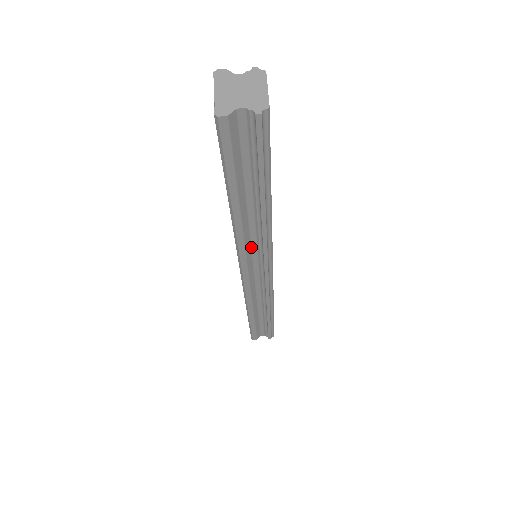
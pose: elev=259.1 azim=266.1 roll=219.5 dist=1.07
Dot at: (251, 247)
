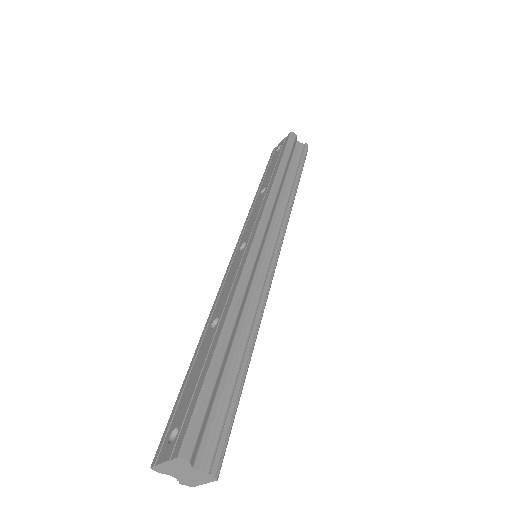
Dot at: occluded
